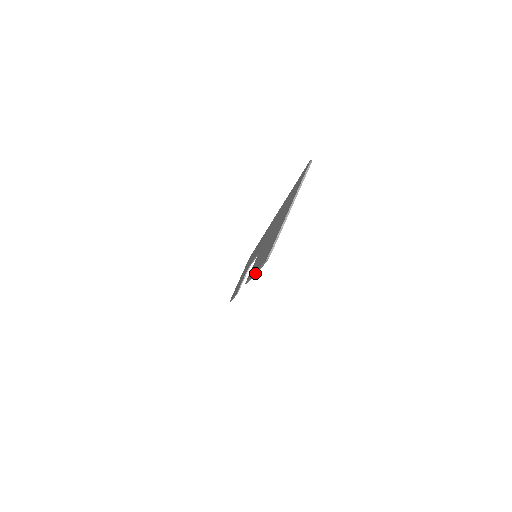
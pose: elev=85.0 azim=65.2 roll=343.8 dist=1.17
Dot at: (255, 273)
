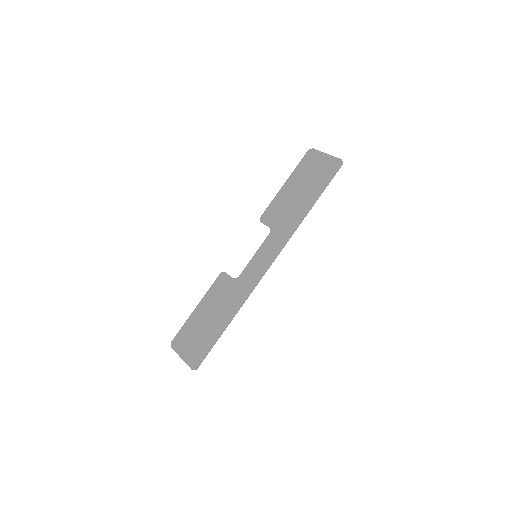
Dot at: (192, 312)
